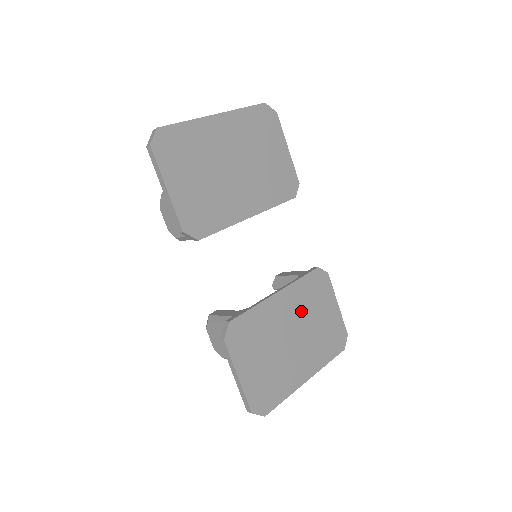
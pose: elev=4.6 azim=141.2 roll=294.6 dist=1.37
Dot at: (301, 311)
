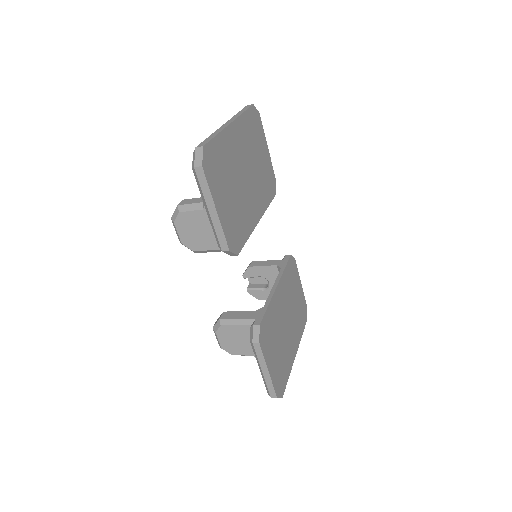
Dot at: (288, 298)
